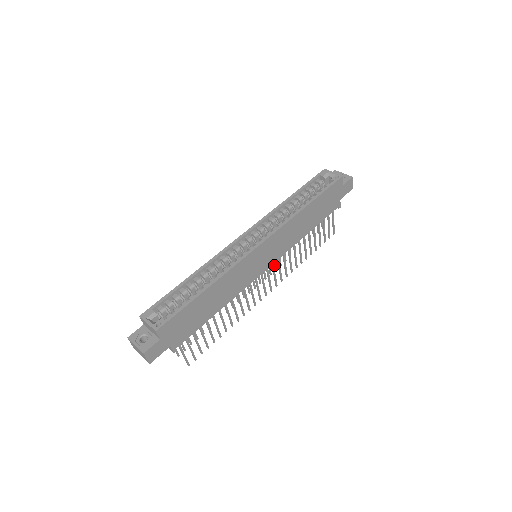
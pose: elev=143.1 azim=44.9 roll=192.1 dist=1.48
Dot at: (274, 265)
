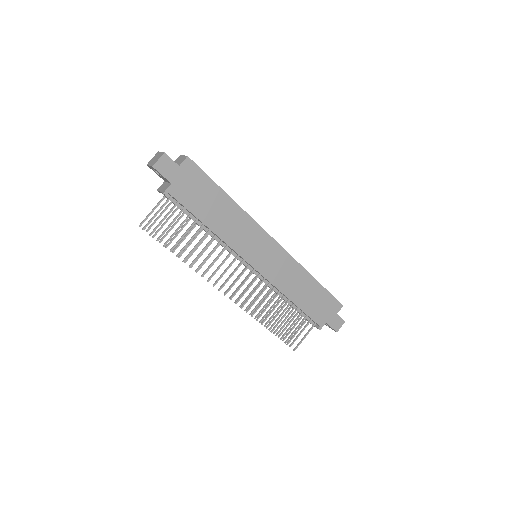
Dot at: (245, 300)
